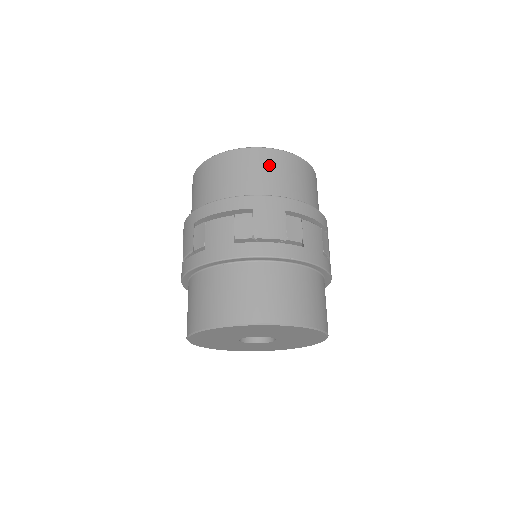
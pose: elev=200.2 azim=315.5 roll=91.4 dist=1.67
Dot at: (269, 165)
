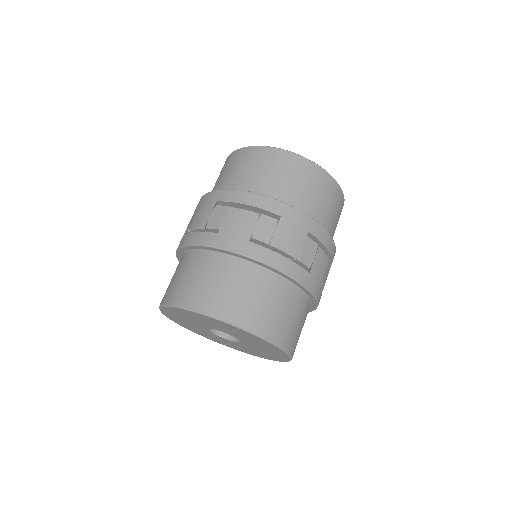
Dot at: (311, 181)
